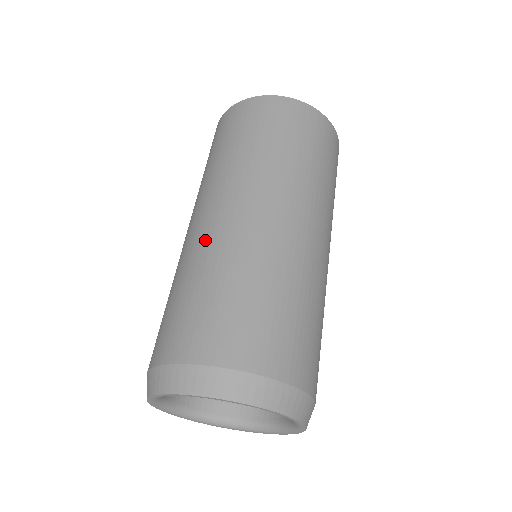
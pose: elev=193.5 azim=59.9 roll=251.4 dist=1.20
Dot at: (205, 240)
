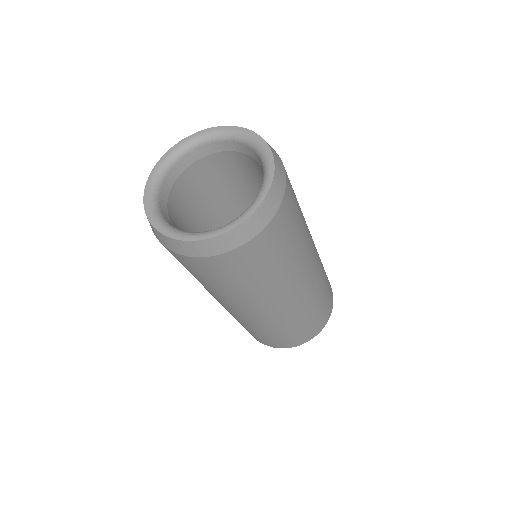
Dot at: occluded
